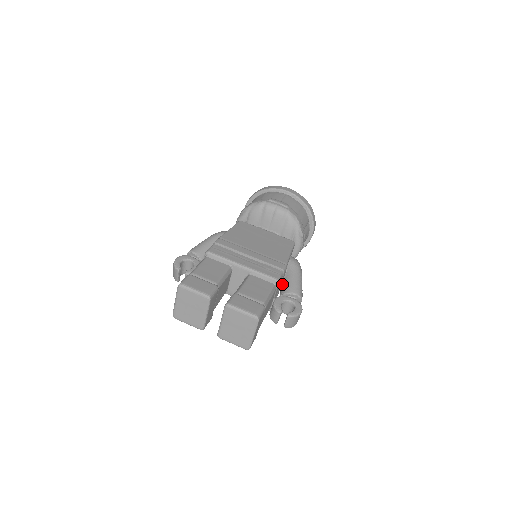
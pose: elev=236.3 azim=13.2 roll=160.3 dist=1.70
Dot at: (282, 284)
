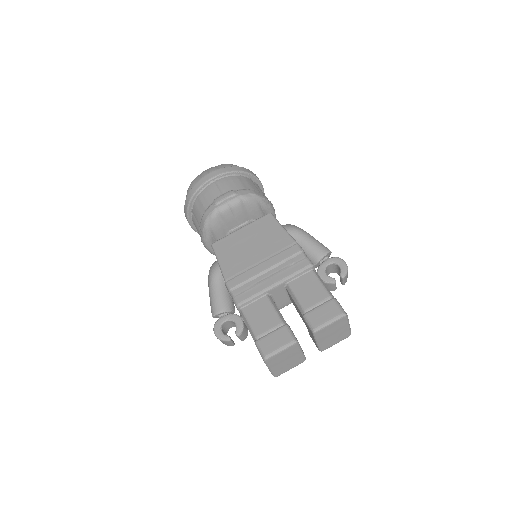
Dot at: occluded
